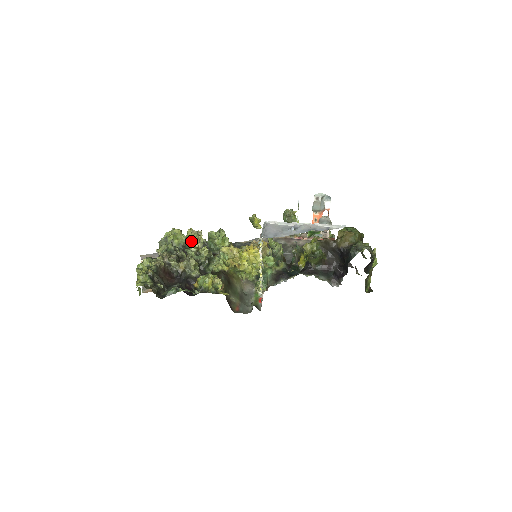
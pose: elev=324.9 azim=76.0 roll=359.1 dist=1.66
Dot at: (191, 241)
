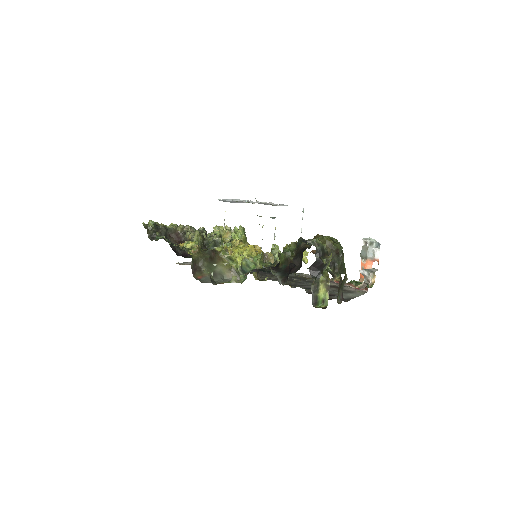
Dot at: (220, 232)
